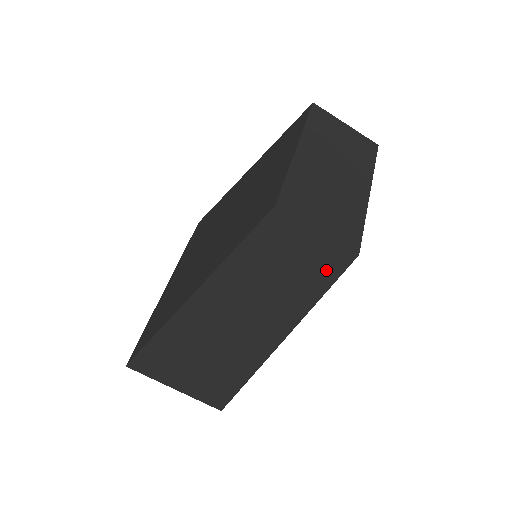
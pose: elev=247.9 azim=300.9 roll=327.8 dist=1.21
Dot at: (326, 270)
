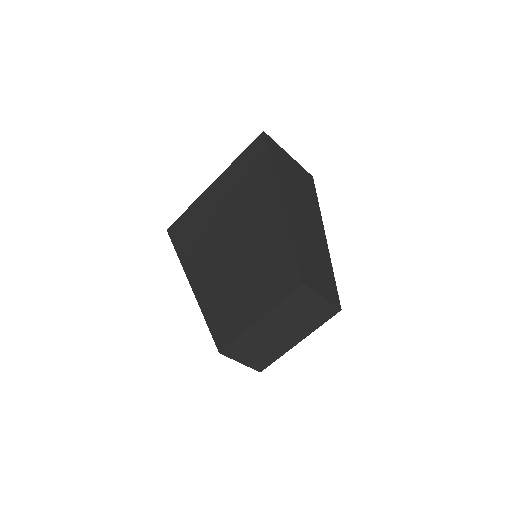
Dot at: occluded
